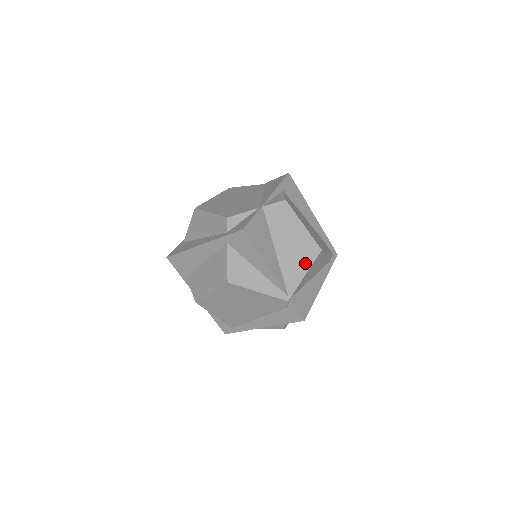
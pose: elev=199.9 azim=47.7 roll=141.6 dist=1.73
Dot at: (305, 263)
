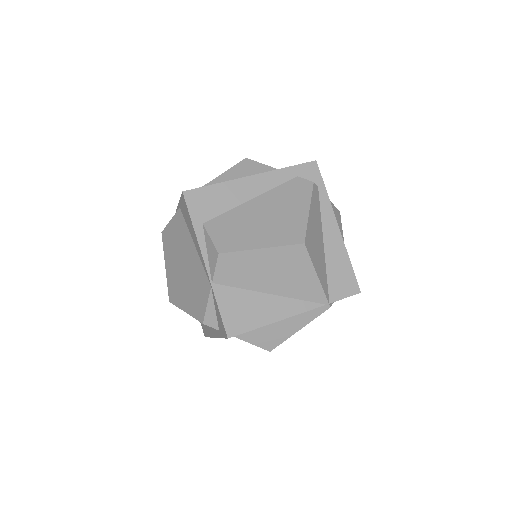
Dot at: (305, 270)
